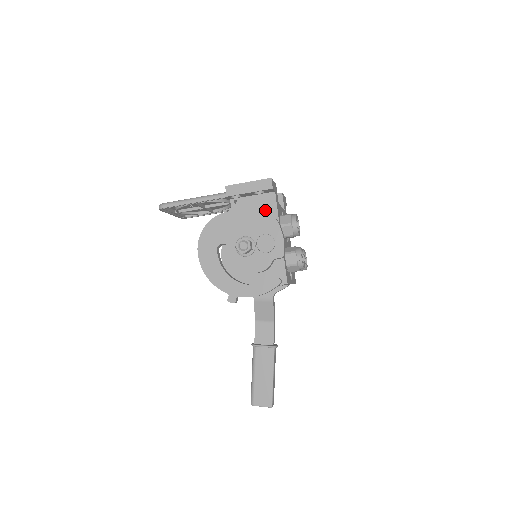
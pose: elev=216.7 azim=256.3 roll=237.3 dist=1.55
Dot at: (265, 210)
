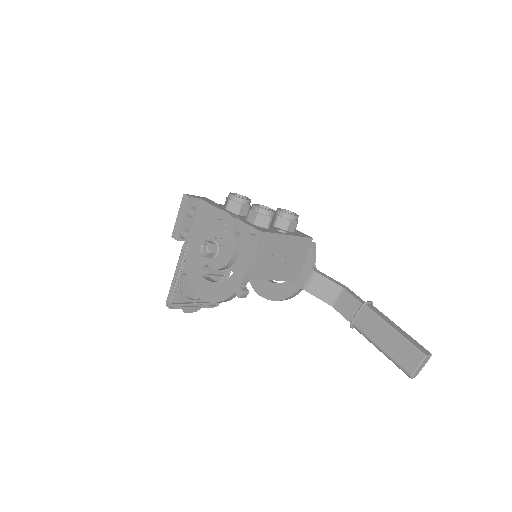
Dot at: occluded
